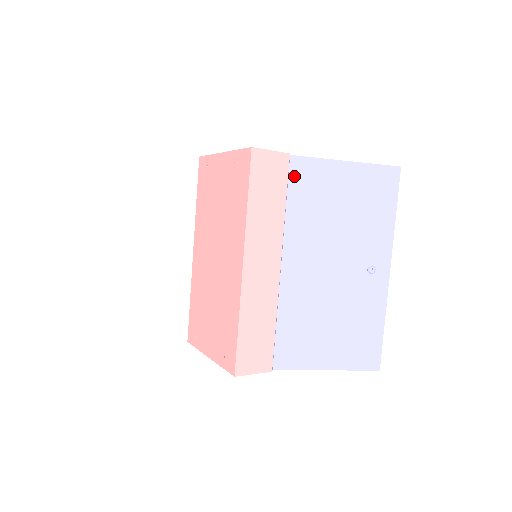
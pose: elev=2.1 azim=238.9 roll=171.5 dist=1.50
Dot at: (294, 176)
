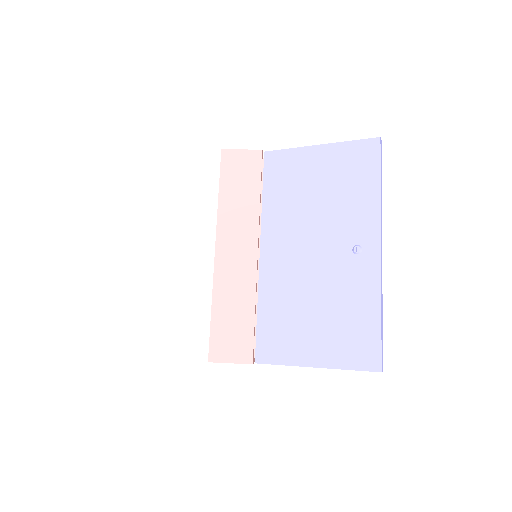
Dot at: (269, 169)
